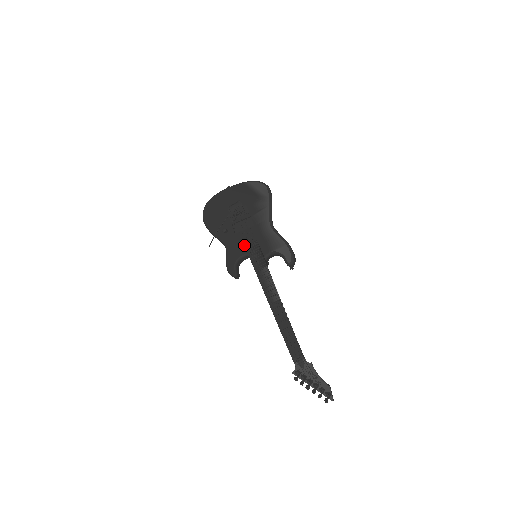
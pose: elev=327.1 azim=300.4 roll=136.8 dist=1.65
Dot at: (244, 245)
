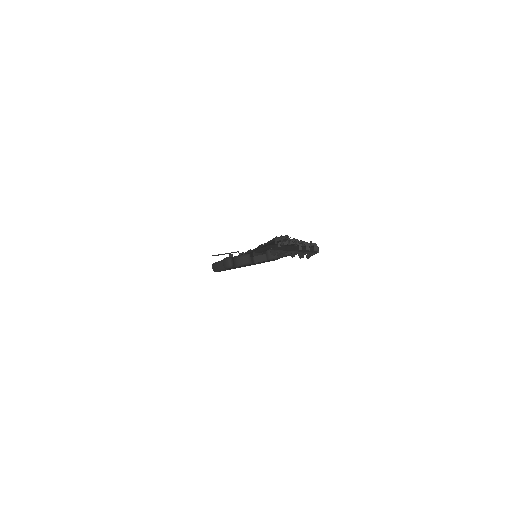
Dot at: occluded
